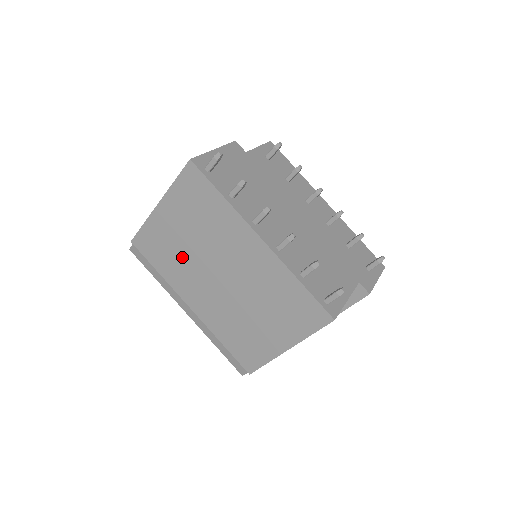
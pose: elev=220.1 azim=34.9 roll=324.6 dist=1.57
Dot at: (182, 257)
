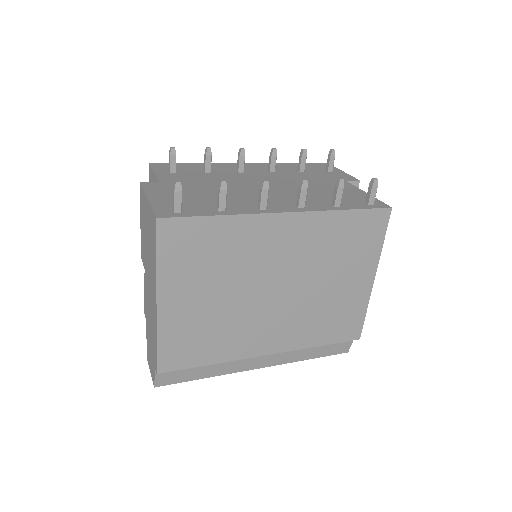
Dot at: (224, 321)
